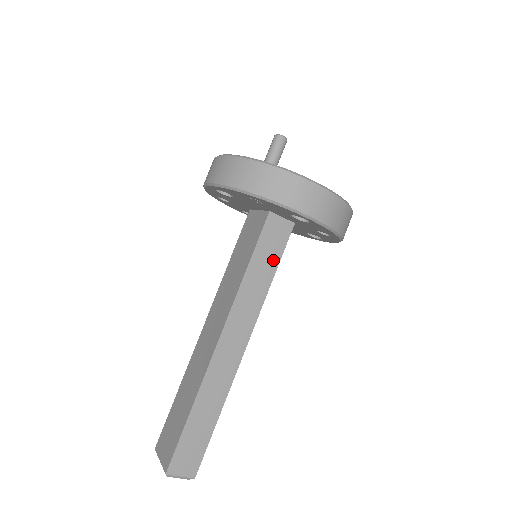
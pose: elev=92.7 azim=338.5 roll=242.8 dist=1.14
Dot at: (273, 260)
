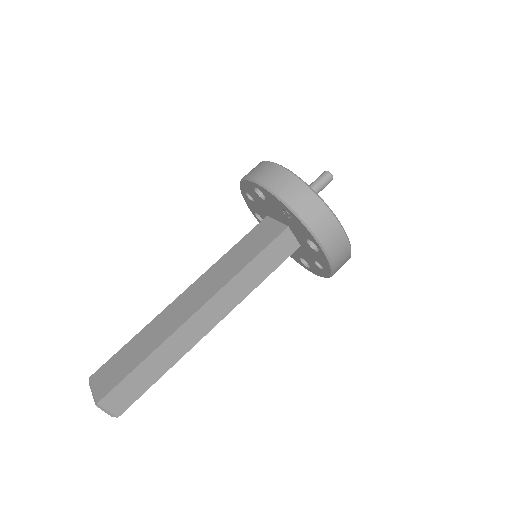
Dot at: (271, 266)
